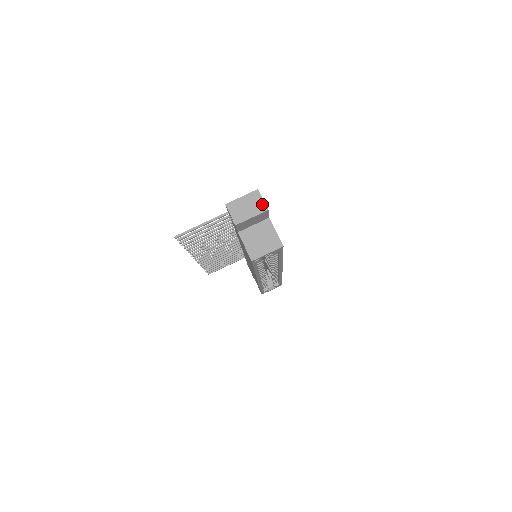
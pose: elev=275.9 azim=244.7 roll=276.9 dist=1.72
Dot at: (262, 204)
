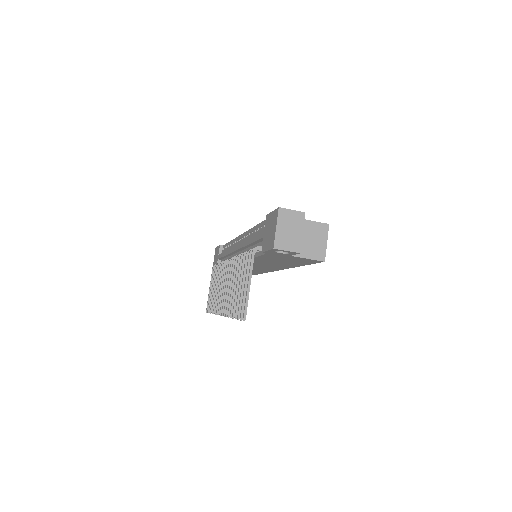
Dot at: (296, 214)
